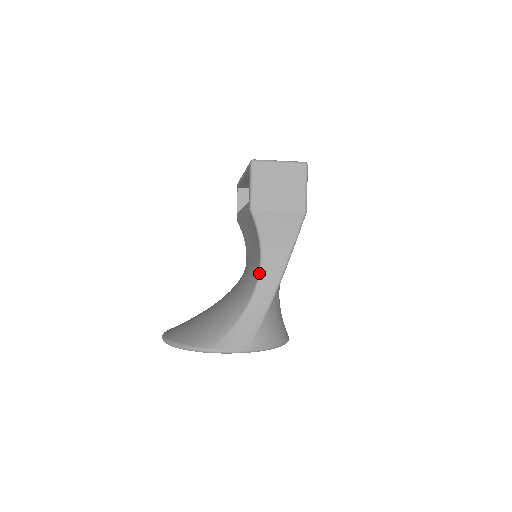
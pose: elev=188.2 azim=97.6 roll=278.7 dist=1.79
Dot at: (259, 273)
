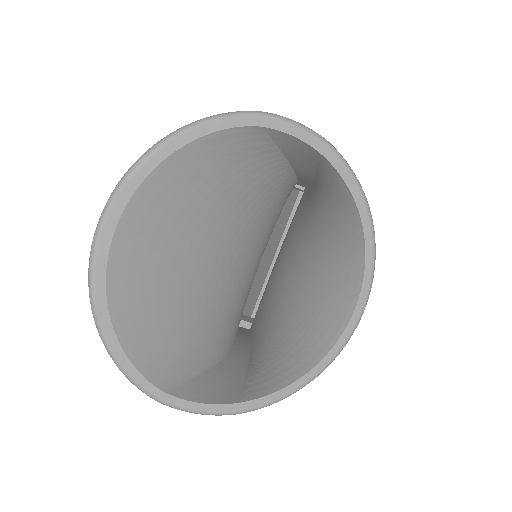
Dot at: occluded
